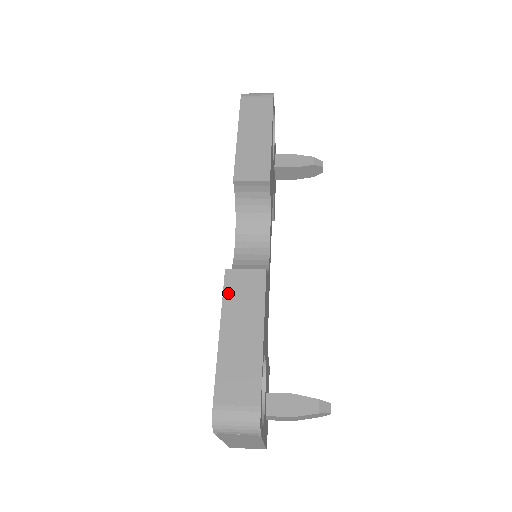
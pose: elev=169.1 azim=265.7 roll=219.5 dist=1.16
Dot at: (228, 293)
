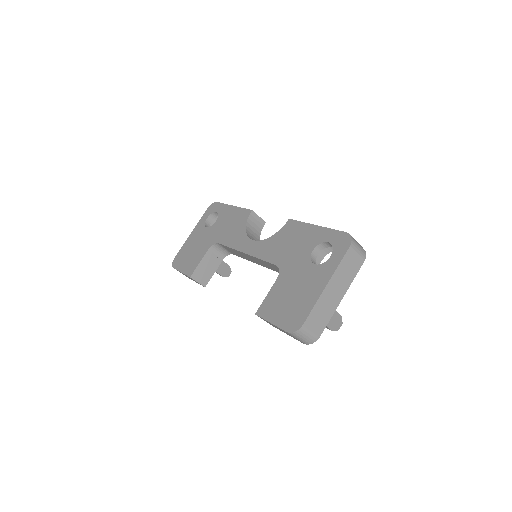
Dot at: occluded
